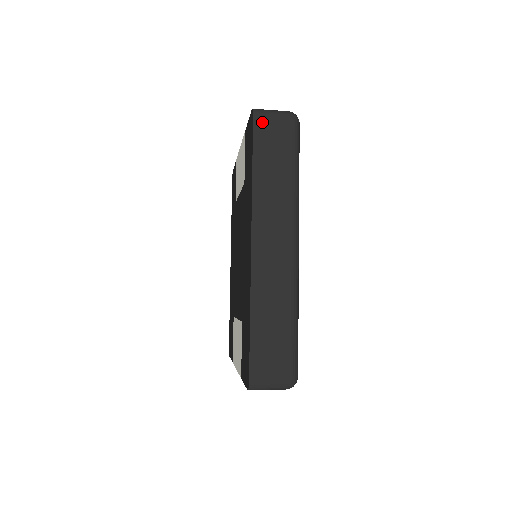
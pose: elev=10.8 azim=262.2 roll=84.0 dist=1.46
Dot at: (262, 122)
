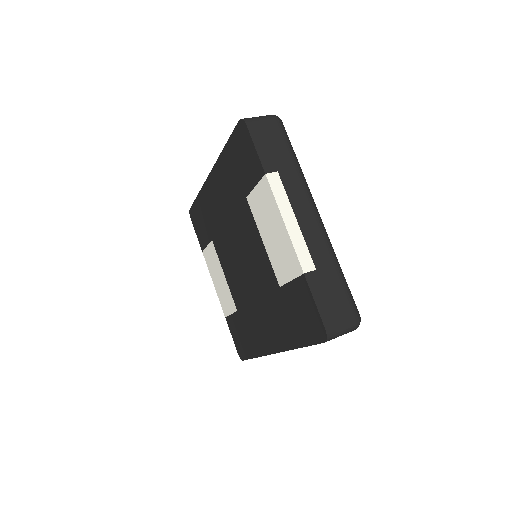
Dot at: (329, 340)
